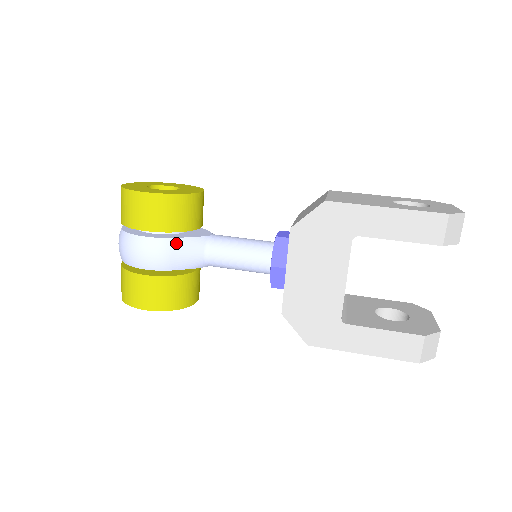
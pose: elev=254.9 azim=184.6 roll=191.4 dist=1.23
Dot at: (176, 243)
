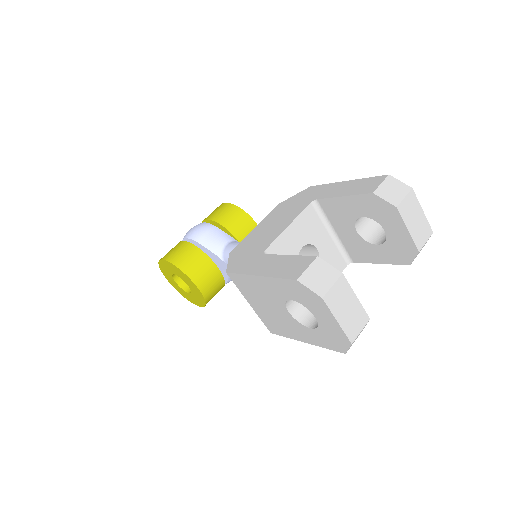
Dot at: (215, 229)
